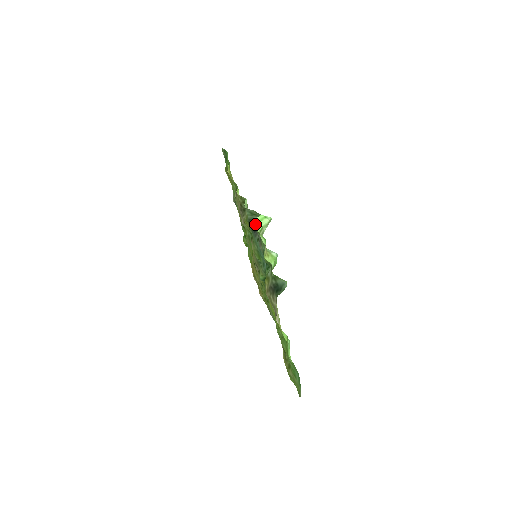
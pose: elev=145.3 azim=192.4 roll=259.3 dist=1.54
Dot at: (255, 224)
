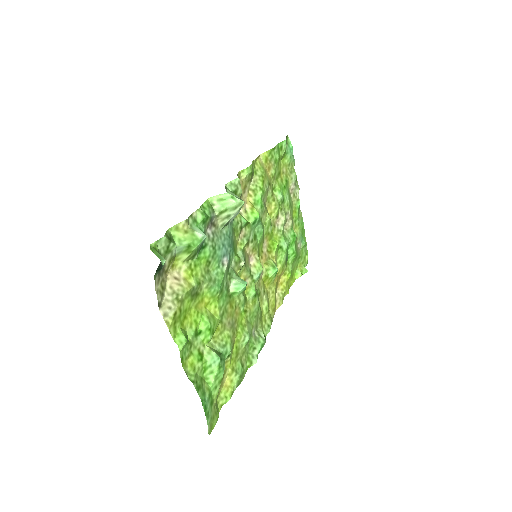
Dot at: (214, 201)
